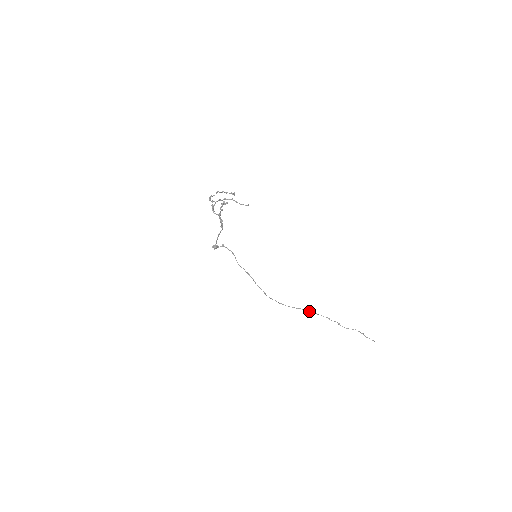
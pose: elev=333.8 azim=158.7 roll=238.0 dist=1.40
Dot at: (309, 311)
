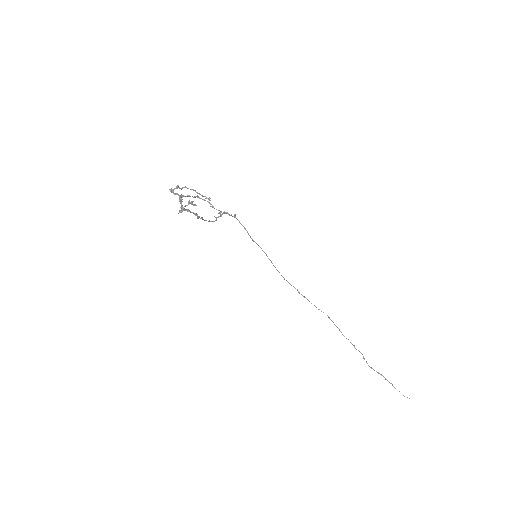
Dot at: (334, 324)
